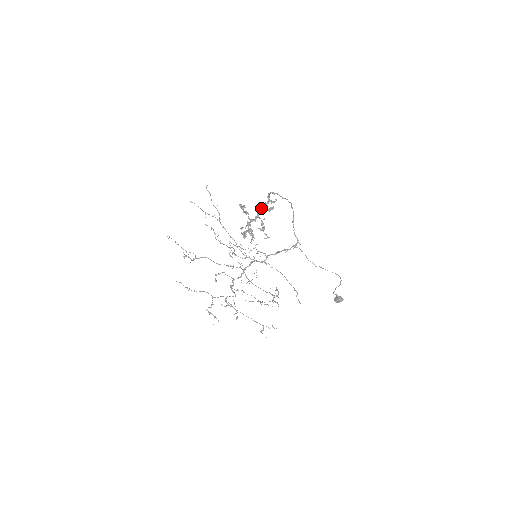
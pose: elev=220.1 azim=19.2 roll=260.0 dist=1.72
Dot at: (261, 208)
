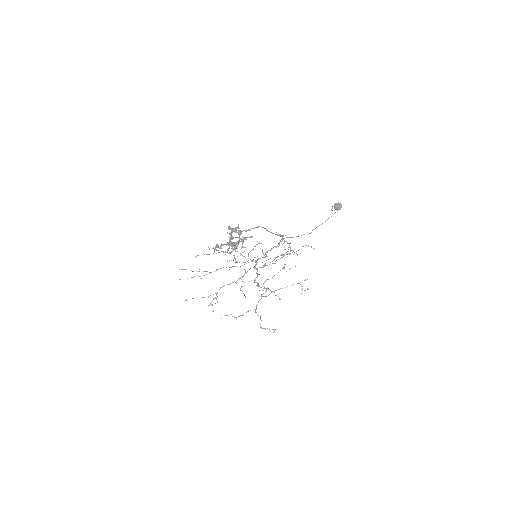
Dot at: (230, 234)
